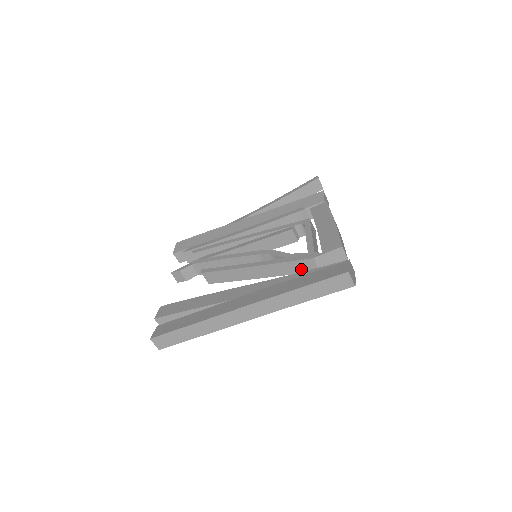
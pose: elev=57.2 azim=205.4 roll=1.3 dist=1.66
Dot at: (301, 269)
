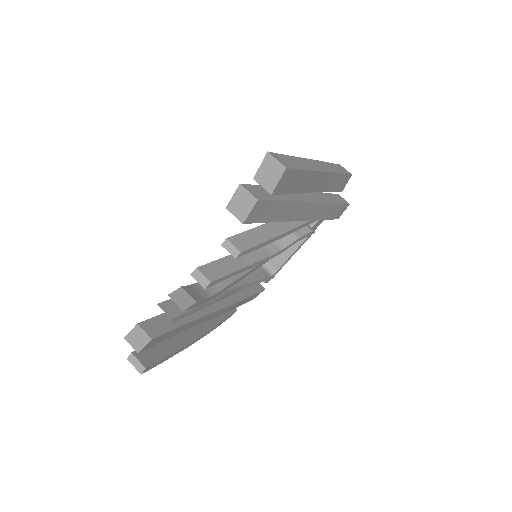
Dot at: occluded
